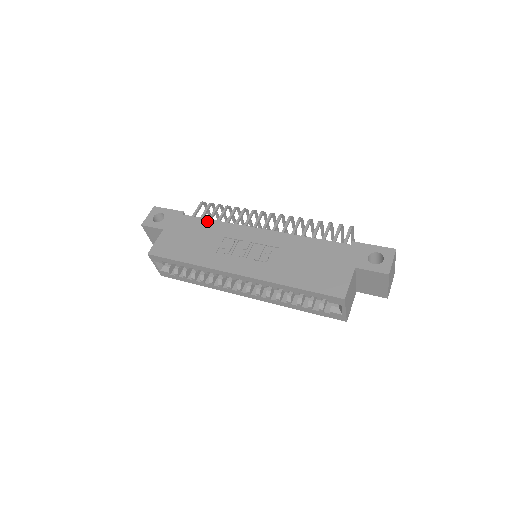
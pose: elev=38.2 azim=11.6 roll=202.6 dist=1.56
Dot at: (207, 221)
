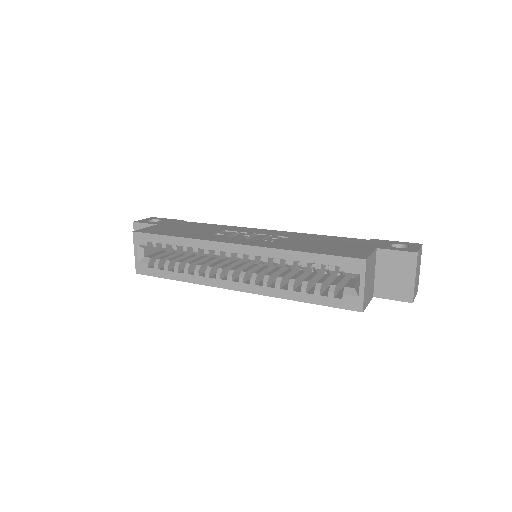
Dot at: (208, 224)
